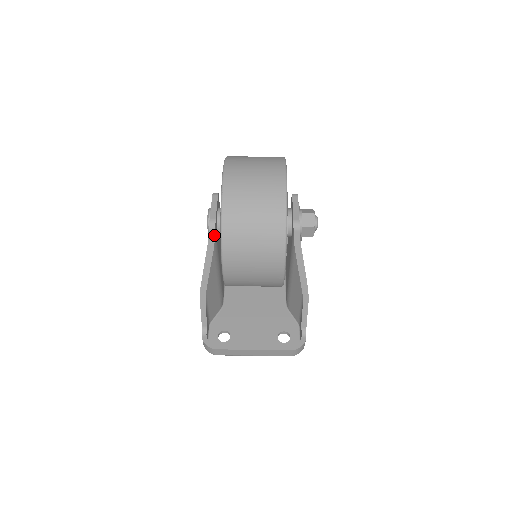
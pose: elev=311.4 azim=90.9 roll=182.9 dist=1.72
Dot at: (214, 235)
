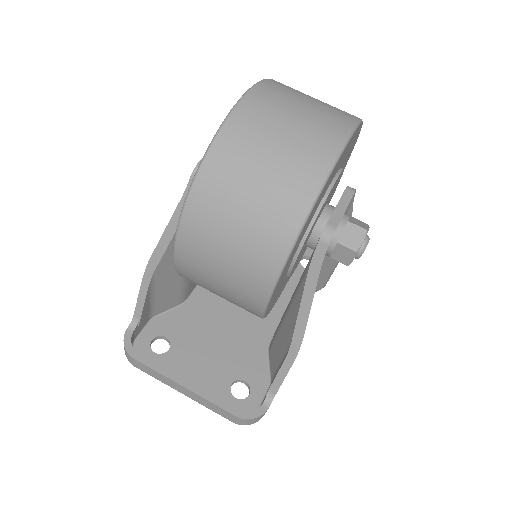
Dot at: occluded
